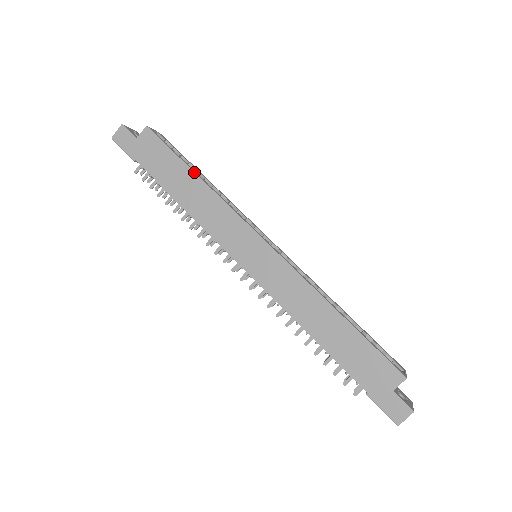
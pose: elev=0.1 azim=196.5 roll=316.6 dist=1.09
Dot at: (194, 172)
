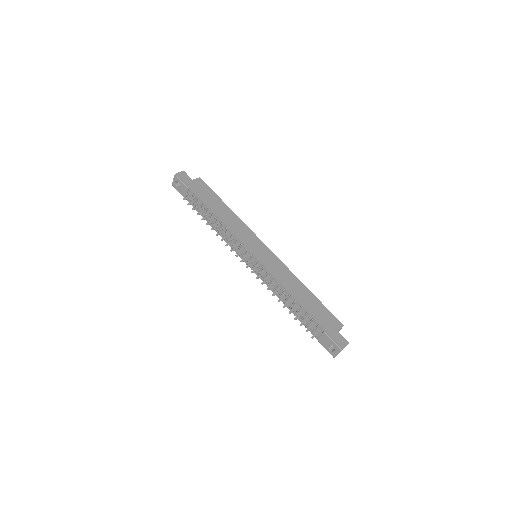
Dot at: occluded
